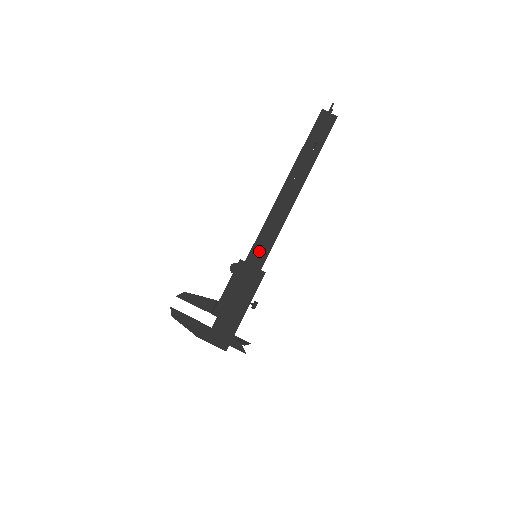
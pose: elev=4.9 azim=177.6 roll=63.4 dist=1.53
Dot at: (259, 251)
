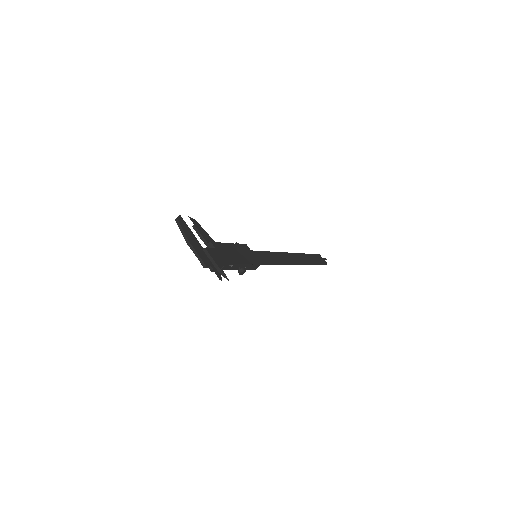
Dot at: (260, 256)
